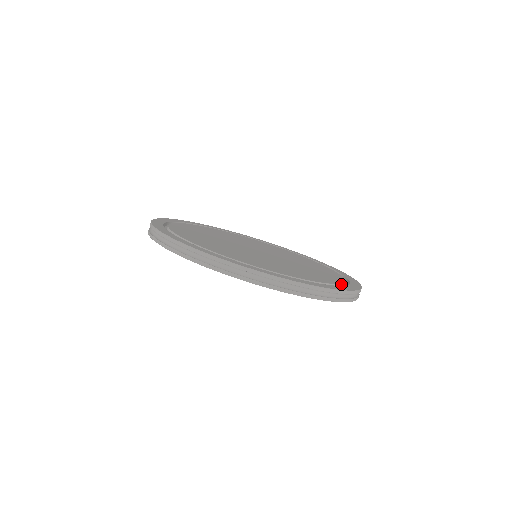
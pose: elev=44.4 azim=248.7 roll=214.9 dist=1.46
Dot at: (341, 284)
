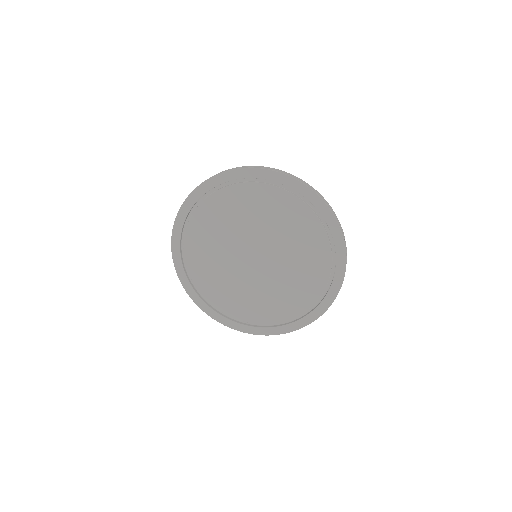
Dot at: (314, 304)
